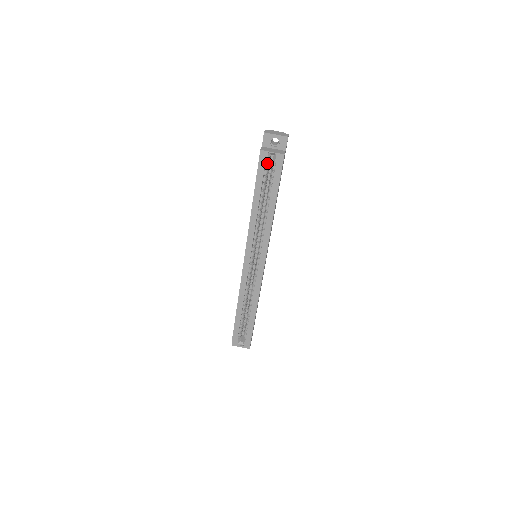
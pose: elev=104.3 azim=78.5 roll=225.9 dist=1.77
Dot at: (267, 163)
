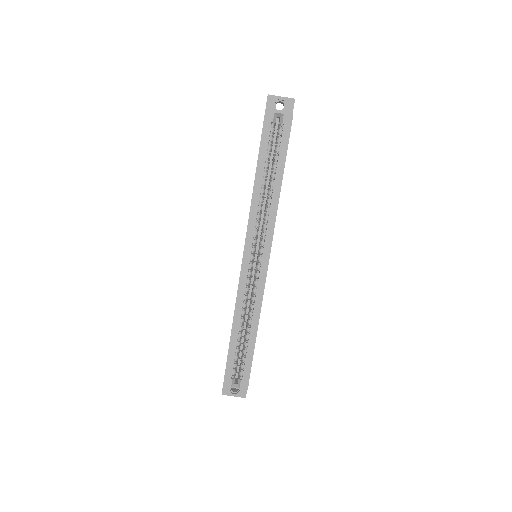
Dot at: (272, 127)
